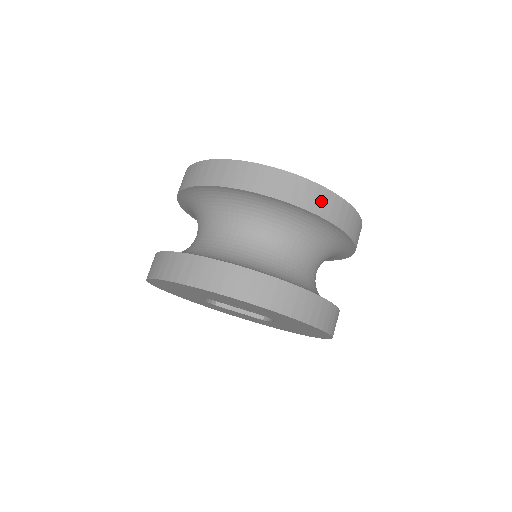
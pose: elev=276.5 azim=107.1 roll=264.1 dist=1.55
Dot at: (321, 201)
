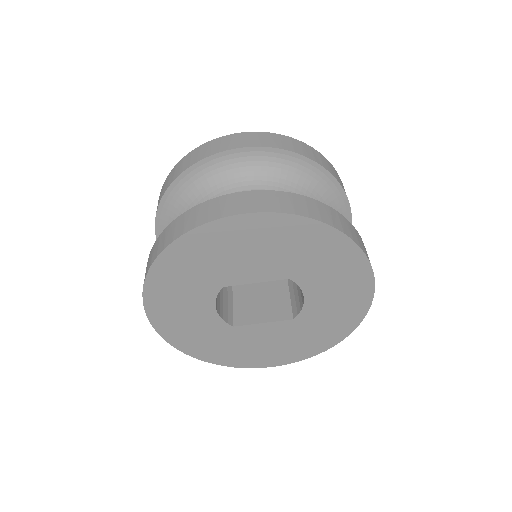
Dot at: (289, 144)
